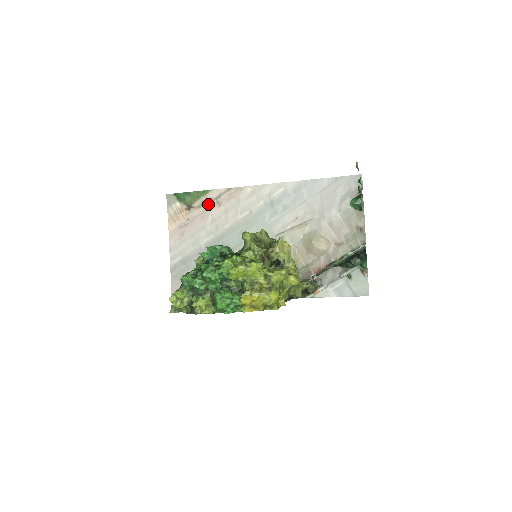
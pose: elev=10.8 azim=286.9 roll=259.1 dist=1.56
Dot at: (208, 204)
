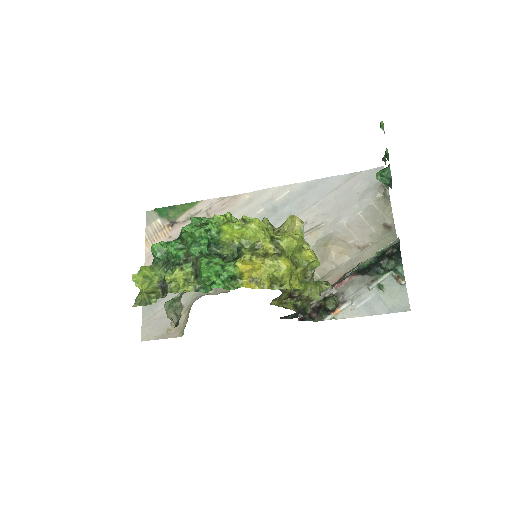
Dot at: occluded
